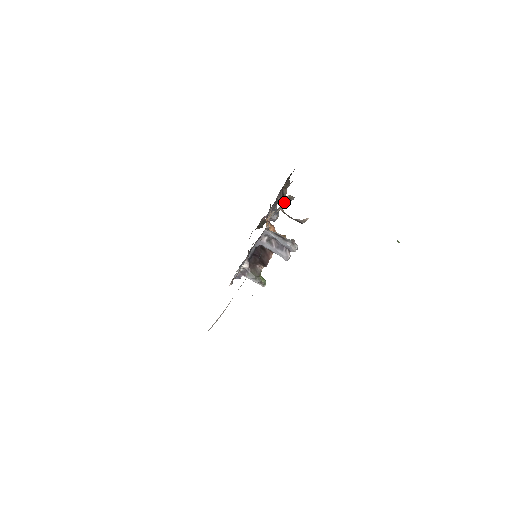
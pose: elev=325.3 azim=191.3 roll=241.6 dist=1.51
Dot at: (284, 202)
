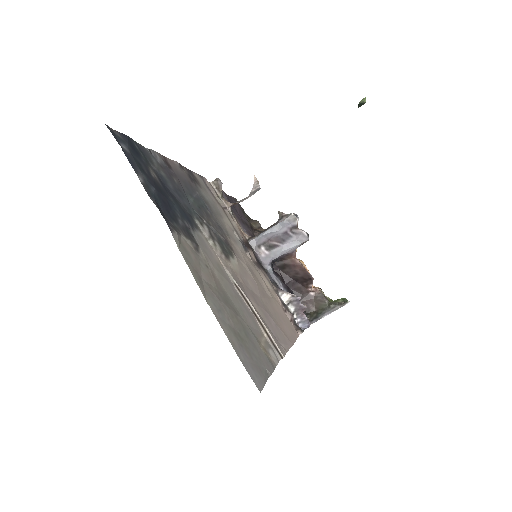
Dot at: (220, 195)
